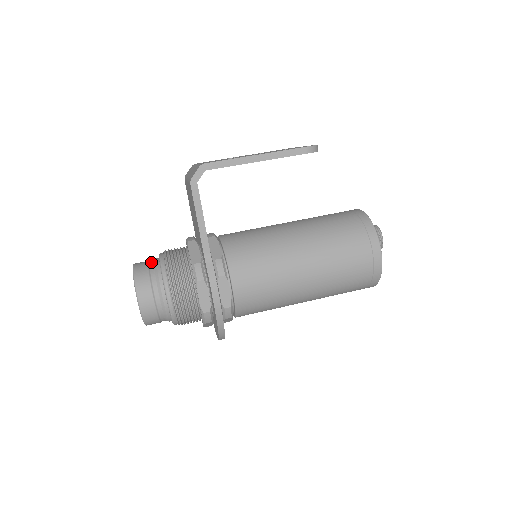
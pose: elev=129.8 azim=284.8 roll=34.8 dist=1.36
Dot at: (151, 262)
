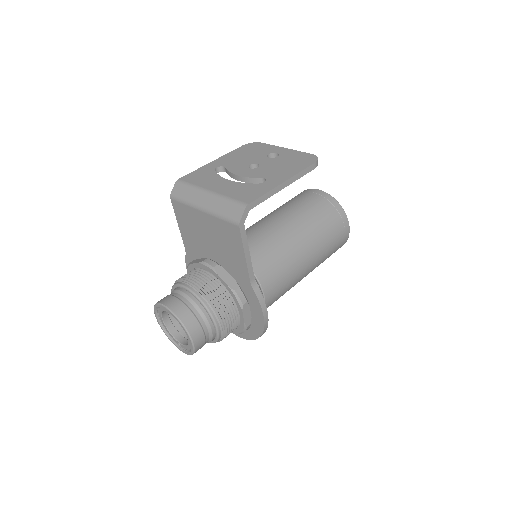
Dot at: (181, 298)
